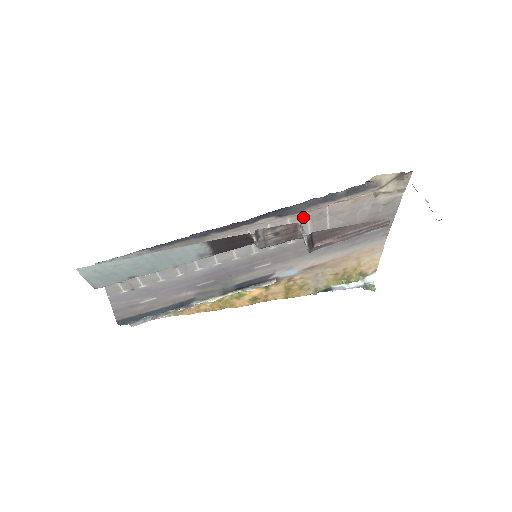
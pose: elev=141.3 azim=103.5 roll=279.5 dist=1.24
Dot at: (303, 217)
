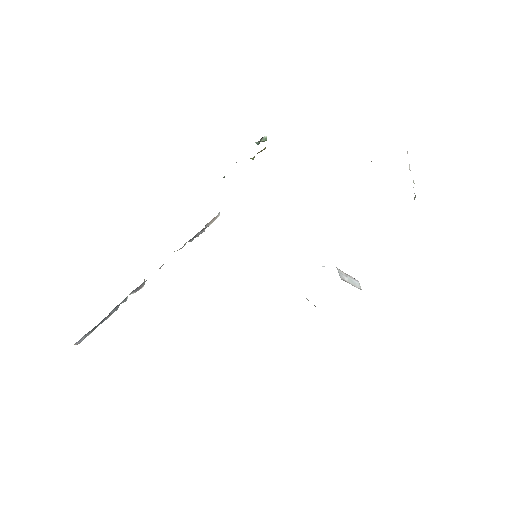
Dot at: occluded
